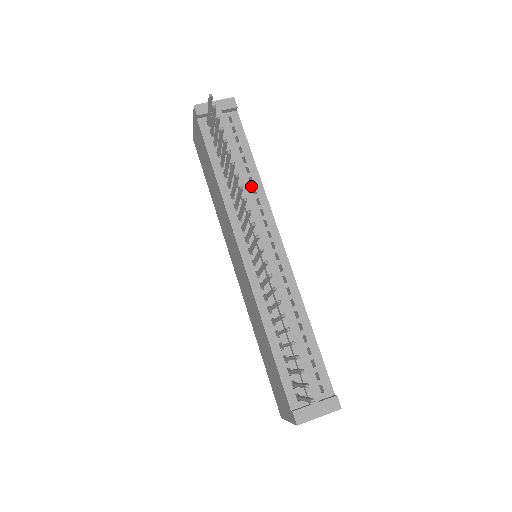
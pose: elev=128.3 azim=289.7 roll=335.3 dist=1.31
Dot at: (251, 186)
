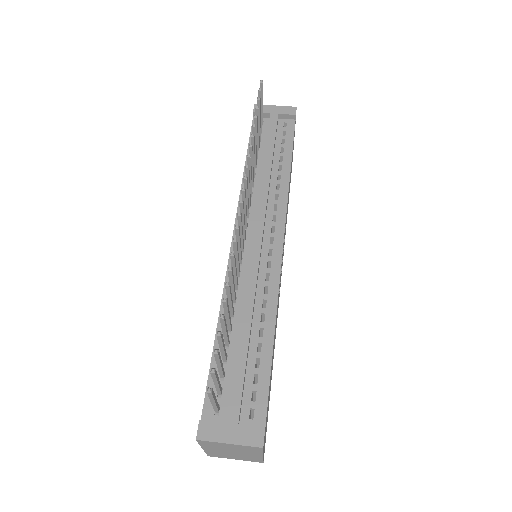
Dot at: (276, 182)
